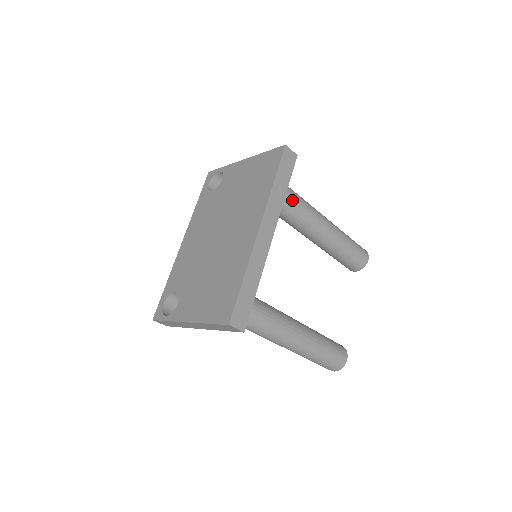
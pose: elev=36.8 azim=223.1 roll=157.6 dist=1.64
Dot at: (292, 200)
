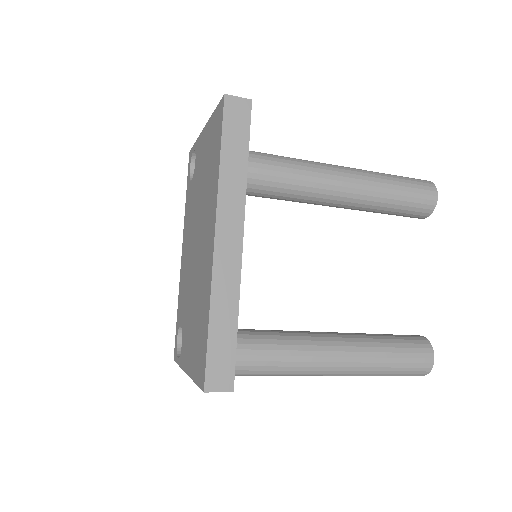
Dot at: (262, 172)
